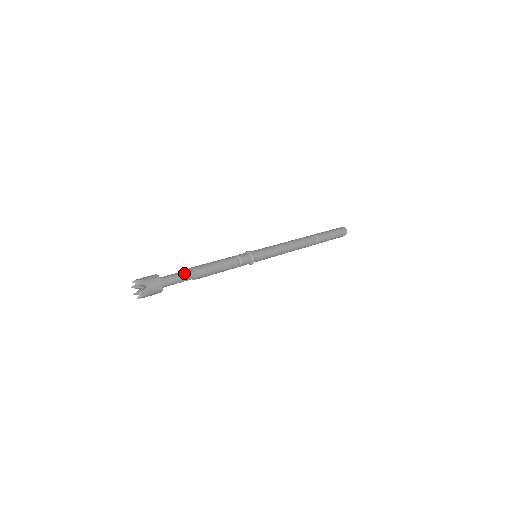
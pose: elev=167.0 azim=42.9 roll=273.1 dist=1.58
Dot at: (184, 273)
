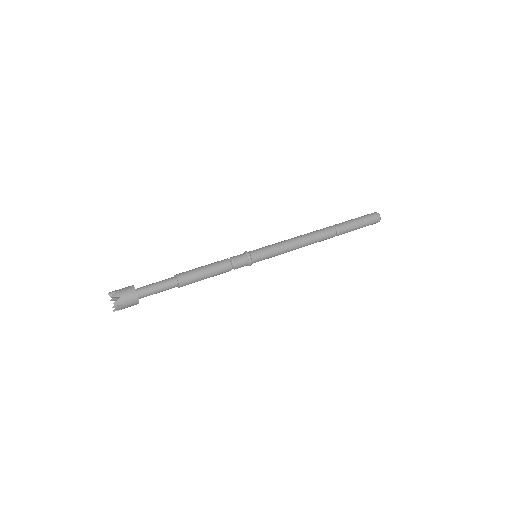
Dot at: (163, 280)
